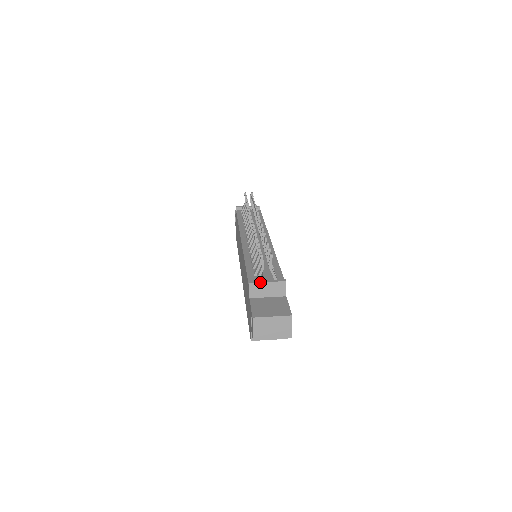
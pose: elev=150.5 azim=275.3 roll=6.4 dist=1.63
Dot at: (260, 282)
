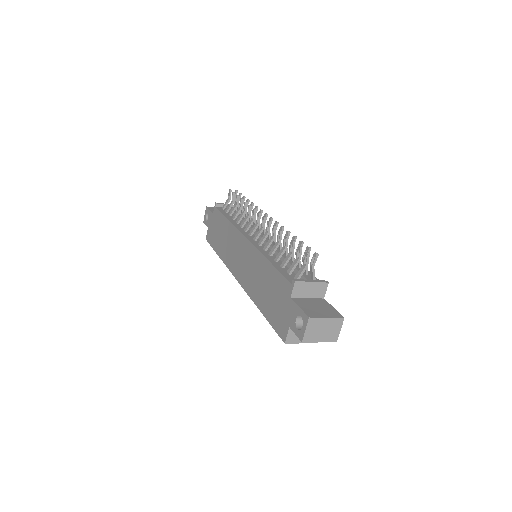
Dot at: (305, 281)
